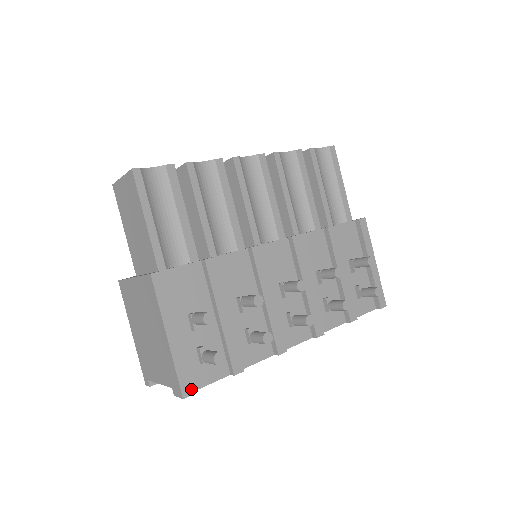
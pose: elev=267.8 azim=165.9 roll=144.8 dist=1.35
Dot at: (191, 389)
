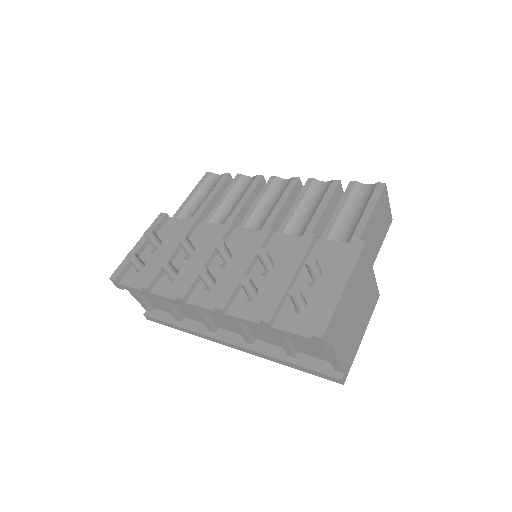
Dot at: (117, 277)
